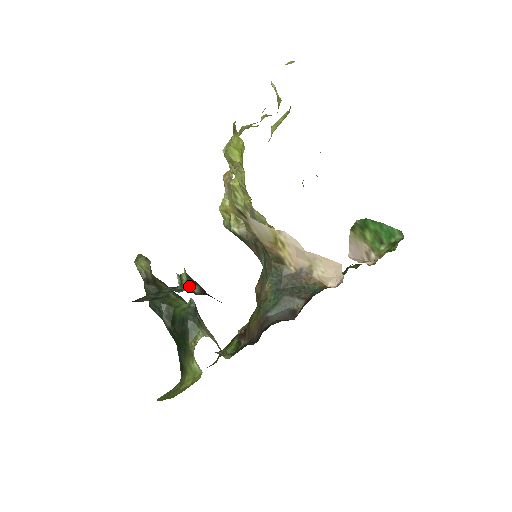
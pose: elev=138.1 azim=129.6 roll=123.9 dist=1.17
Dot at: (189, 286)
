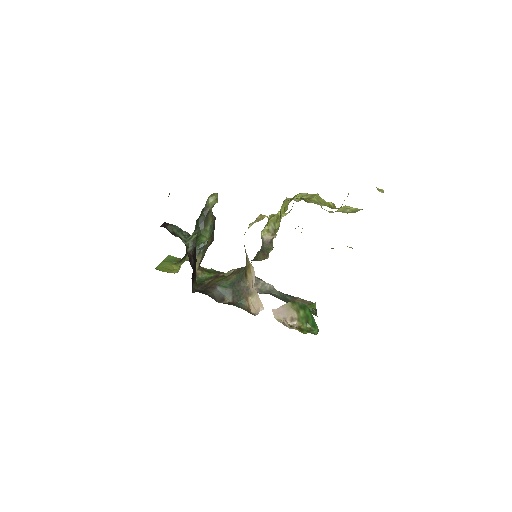
Dot at: (189, 244)
